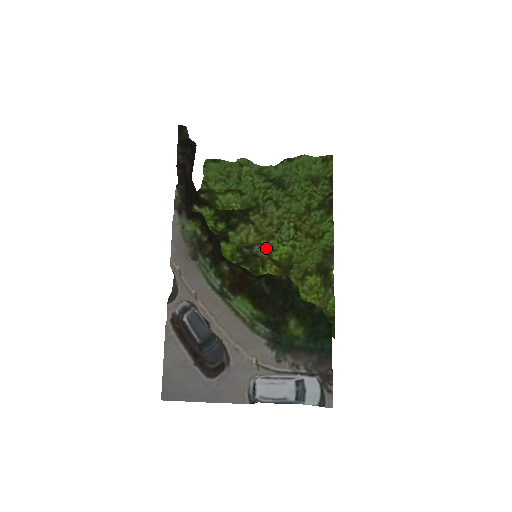
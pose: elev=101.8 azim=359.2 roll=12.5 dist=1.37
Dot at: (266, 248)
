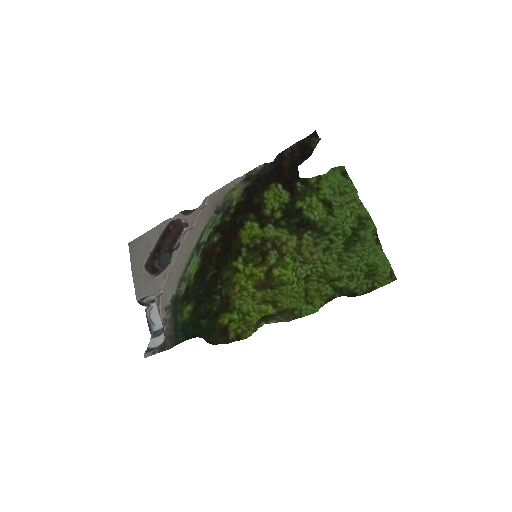
Dot at: (278, 260)
